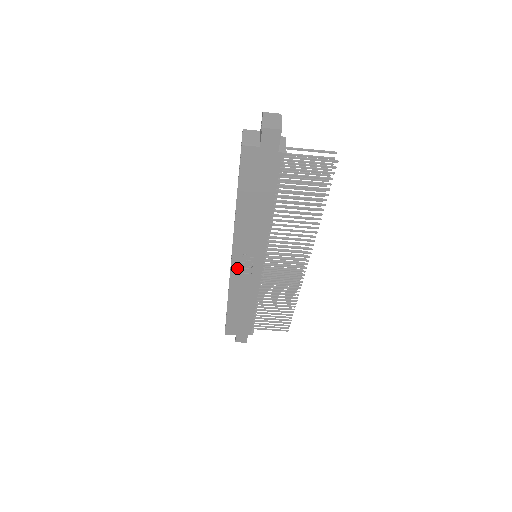
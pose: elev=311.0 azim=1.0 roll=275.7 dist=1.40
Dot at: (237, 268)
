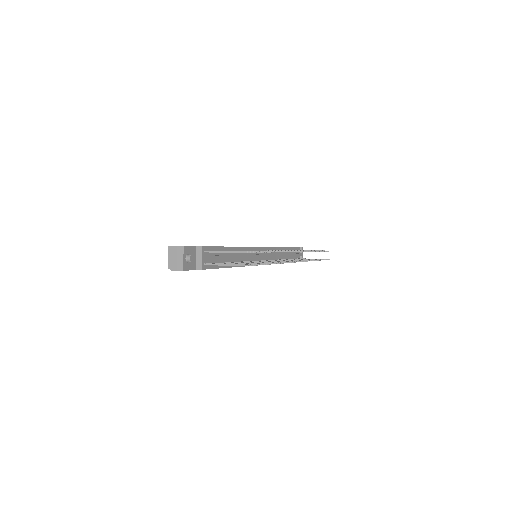
Dot at: occluded
